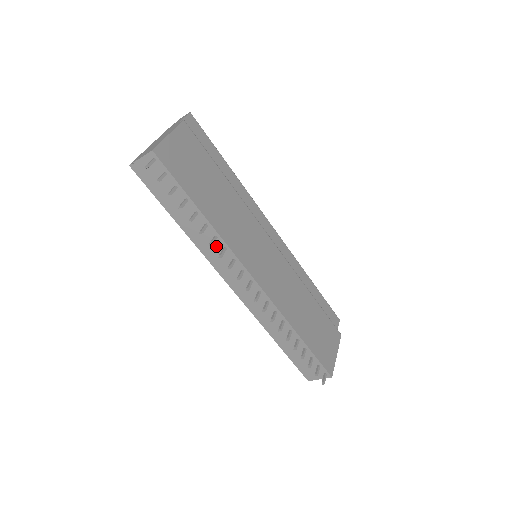
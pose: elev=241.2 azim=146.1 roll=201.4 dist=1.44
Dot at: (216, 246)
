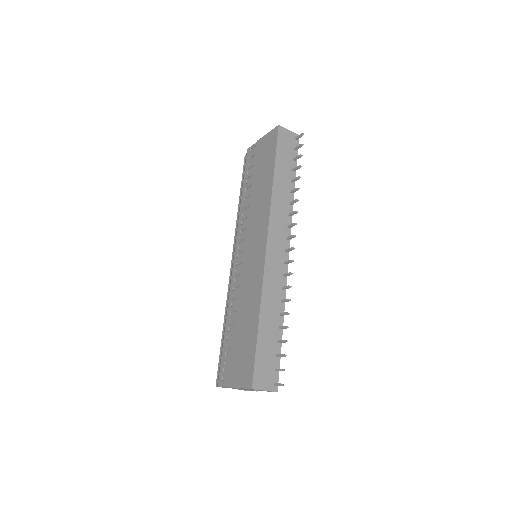
Dot at: (285, 209)
